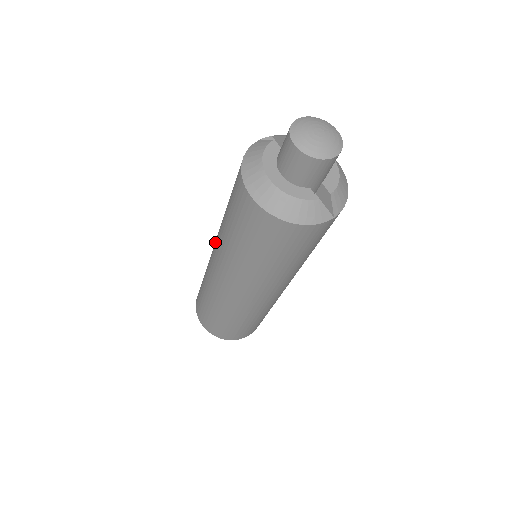
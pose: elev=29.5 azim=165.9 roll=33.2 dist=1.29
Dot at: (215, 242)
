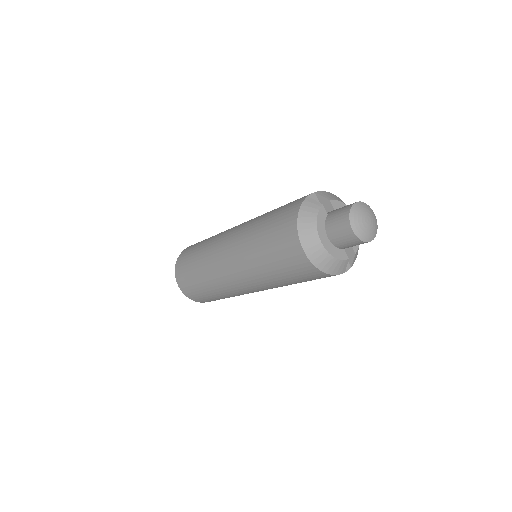
Dot at: (230, 246)
